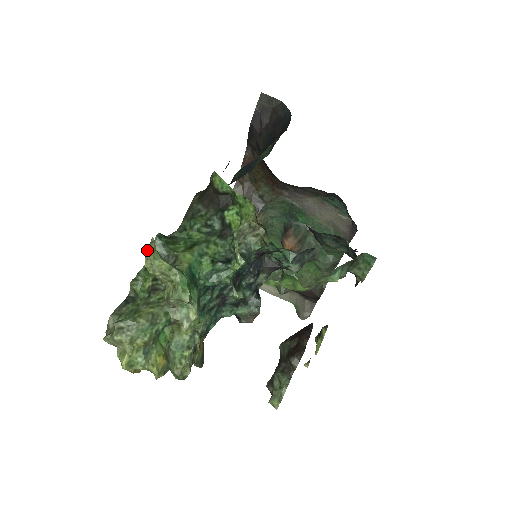
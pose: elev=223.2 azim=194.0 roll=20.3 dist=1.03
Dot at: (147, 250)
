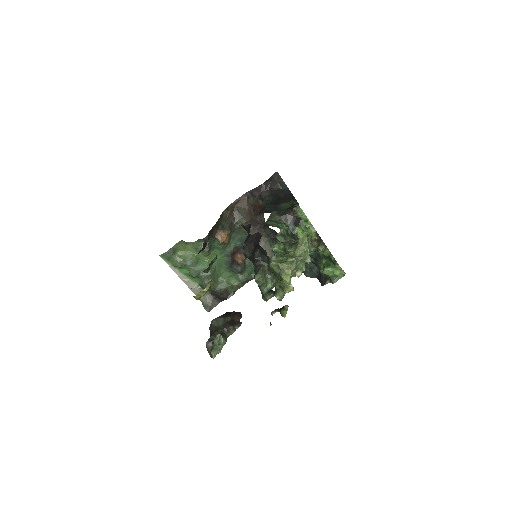
Dot at: (307, 231)
